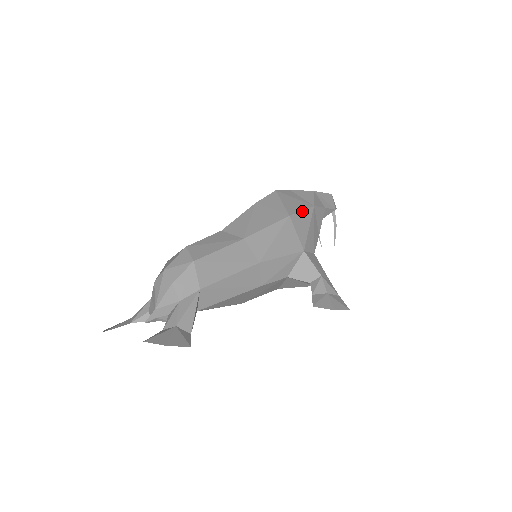
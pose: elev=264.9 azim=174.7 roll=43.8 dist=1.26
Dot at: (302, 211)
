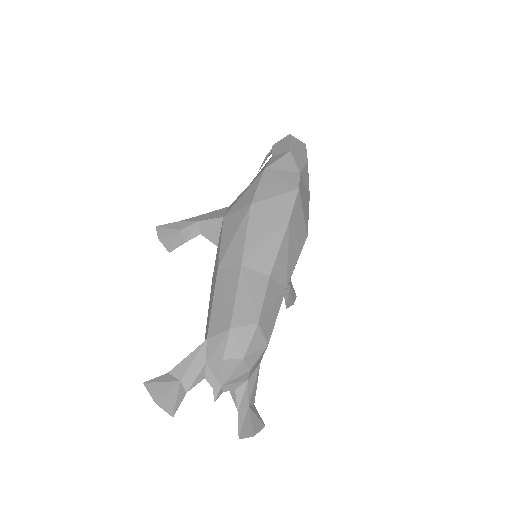
Dot at: (308, 216)
